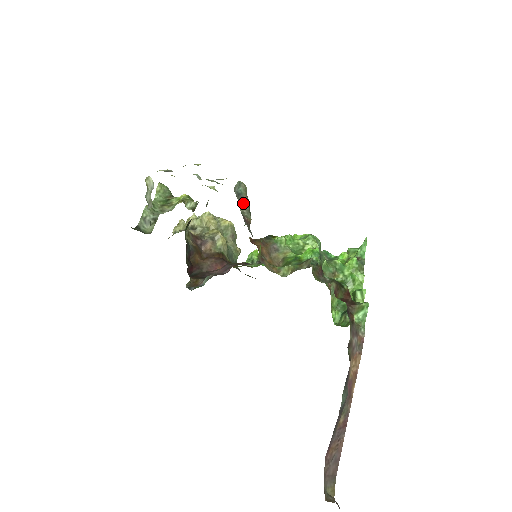
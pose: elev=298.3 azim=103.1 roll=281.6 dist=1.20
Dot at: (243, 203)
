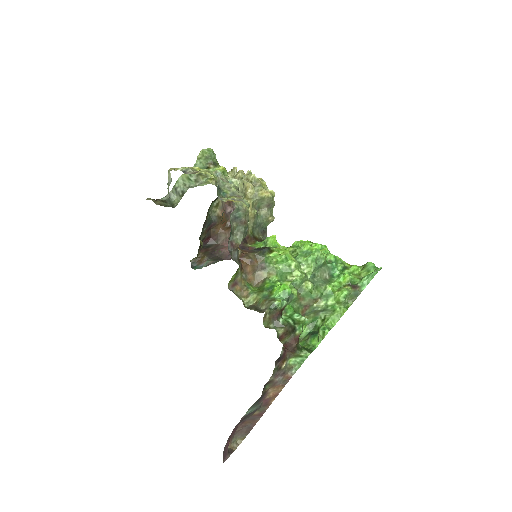
Dot at: (239, 225)
